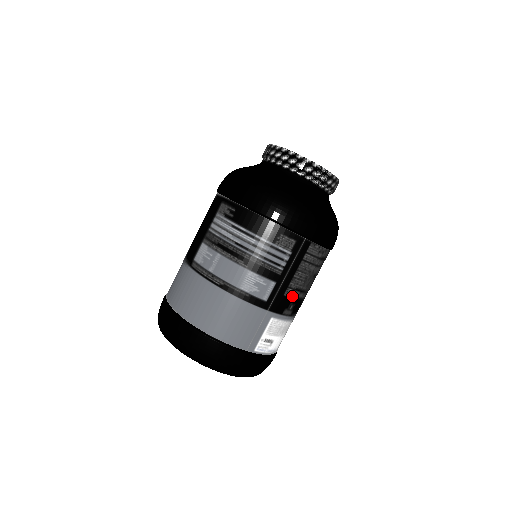
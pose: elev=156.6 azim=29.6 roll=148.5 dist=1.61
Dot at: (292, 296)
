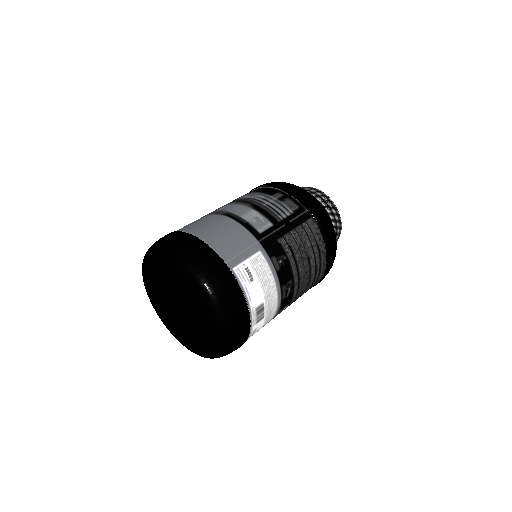
Dot at: (284, 250)
